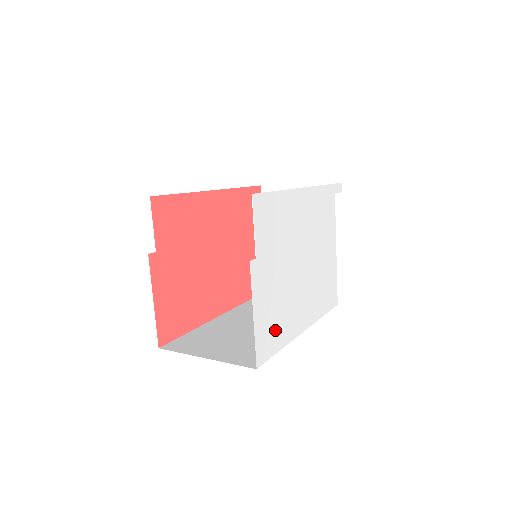
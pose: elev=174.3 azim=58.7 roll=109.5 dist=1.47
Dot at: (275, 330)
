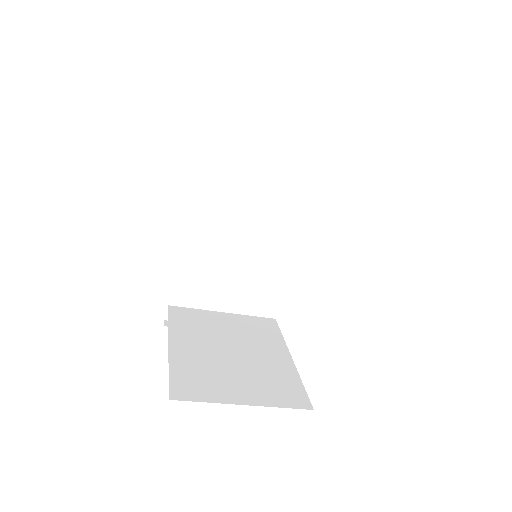
Dot at: occluded
